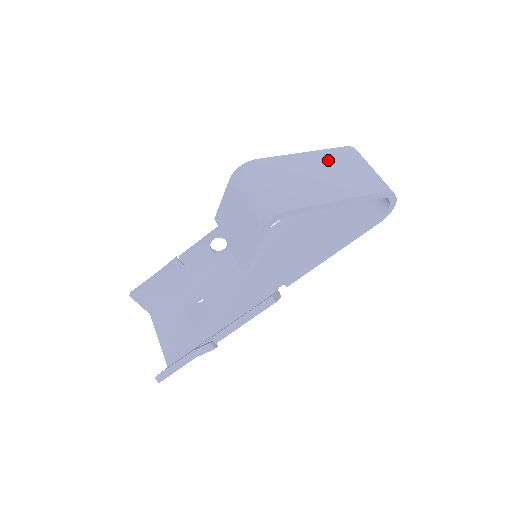
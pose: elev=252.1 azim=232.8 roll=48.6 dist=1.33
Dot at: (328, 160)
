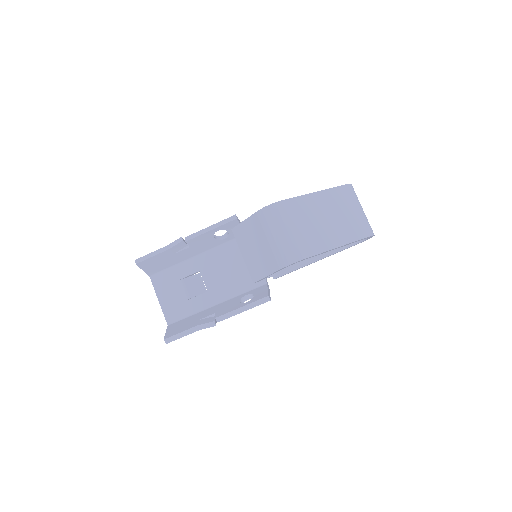
Dot at: (333, 201)
